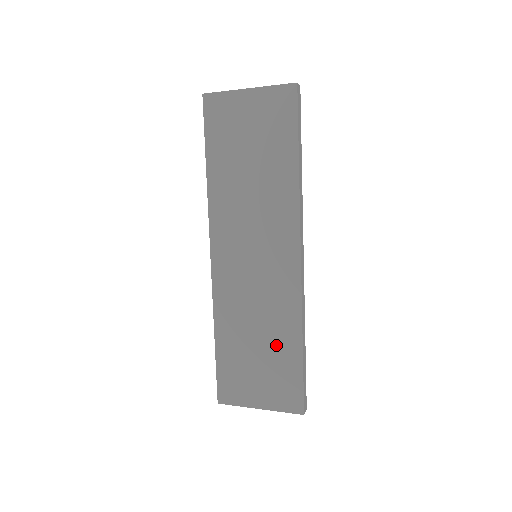
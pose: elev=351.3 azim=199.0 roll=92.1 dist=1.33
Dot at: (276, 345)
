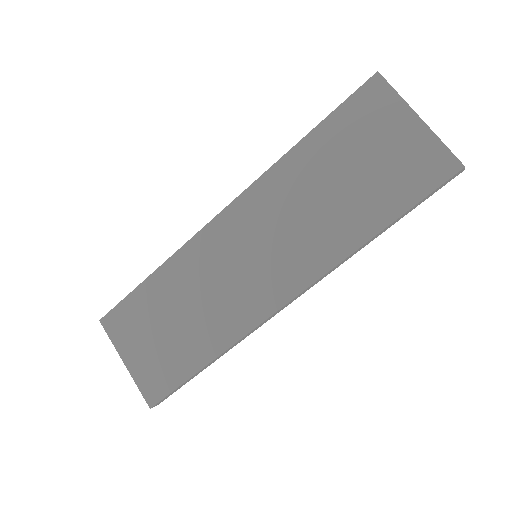
Dot at: (190, 338)
